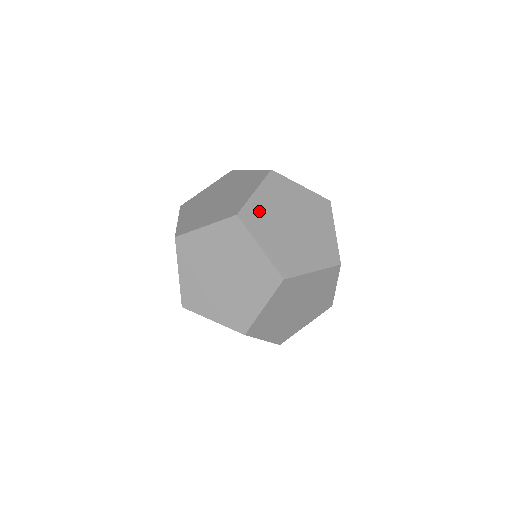
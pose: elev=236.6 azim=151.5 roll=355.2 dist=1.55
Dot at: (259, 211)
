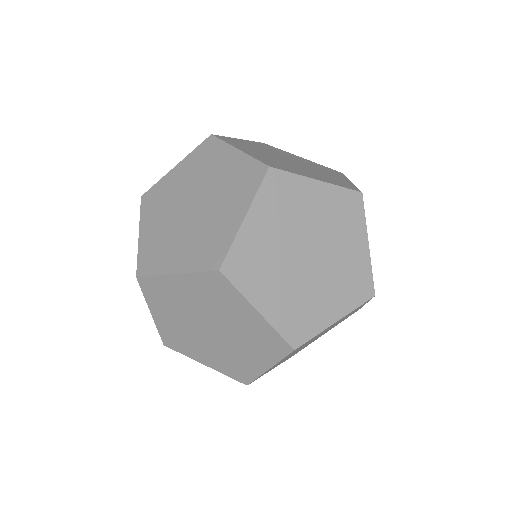
Dot at: occluded
